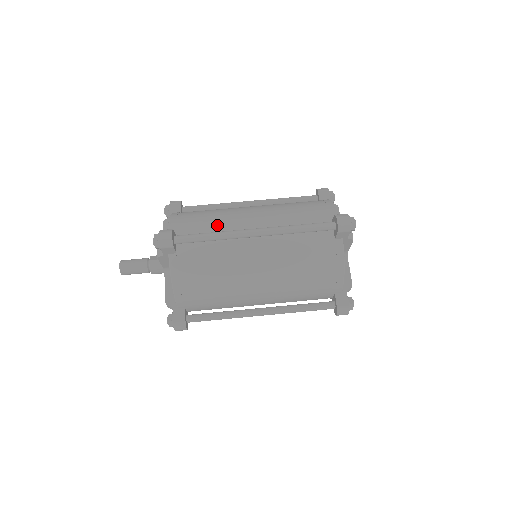
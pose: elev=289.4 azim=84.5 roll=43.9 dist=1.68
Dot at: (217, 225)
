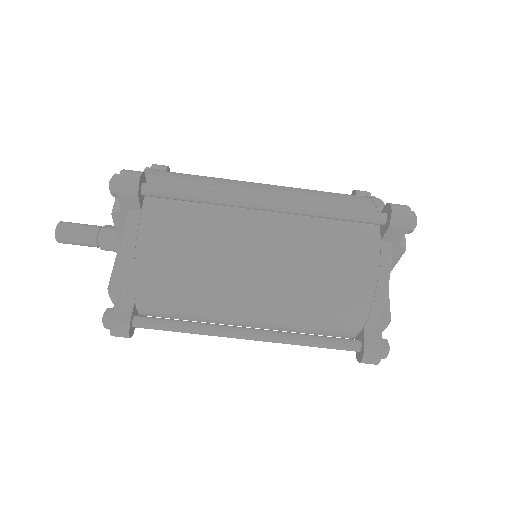
Dot at: (211, 188)
